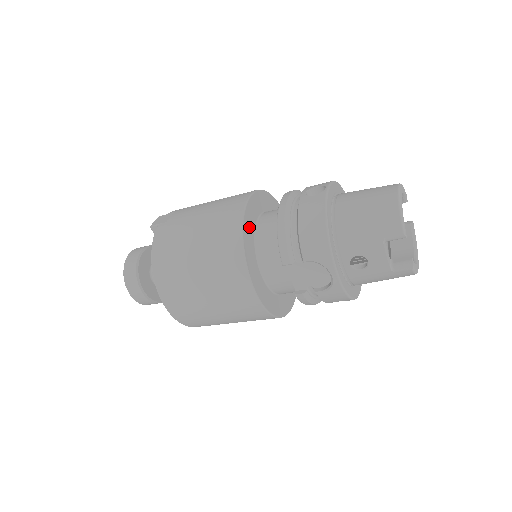
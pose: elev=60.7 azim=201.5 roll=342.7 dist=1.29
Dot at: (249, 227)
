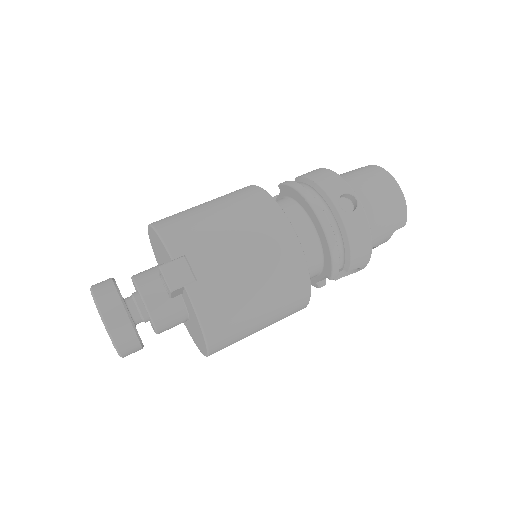
Dot at: occluded
